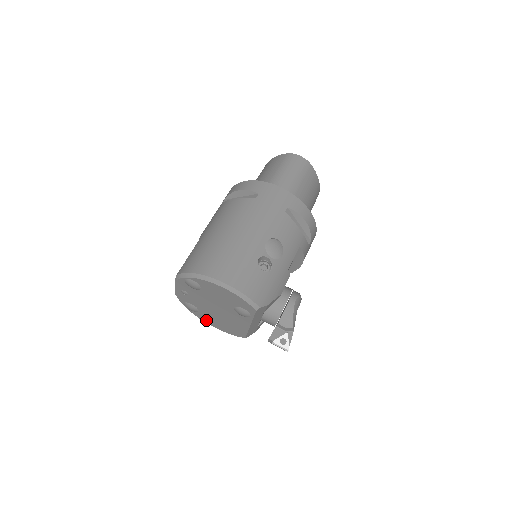
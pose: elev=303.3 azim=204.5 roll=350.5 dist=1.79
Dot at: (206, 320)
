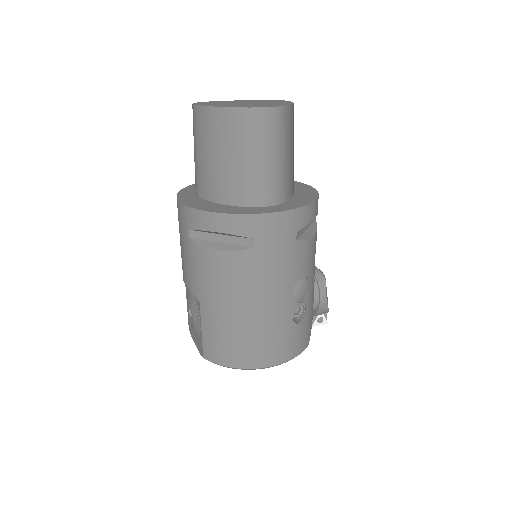
Dot at: occluded
